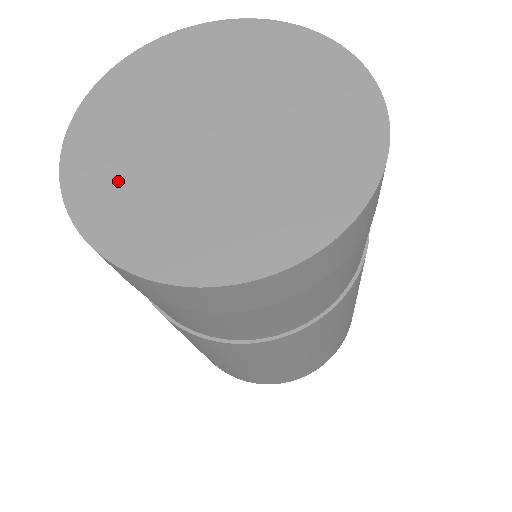
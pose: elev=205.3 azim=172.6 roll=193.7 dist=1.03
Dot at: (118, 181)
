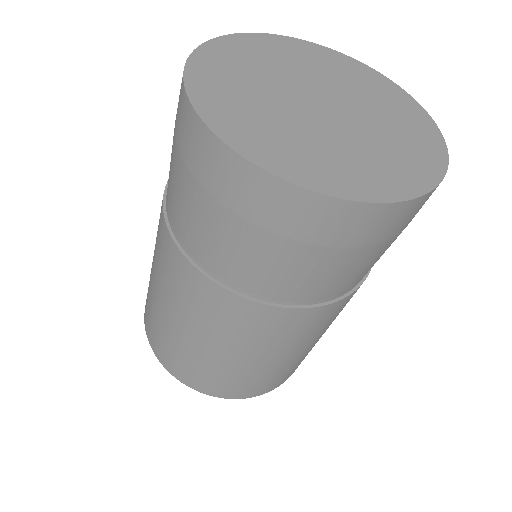
Dot at: (233, 79)
